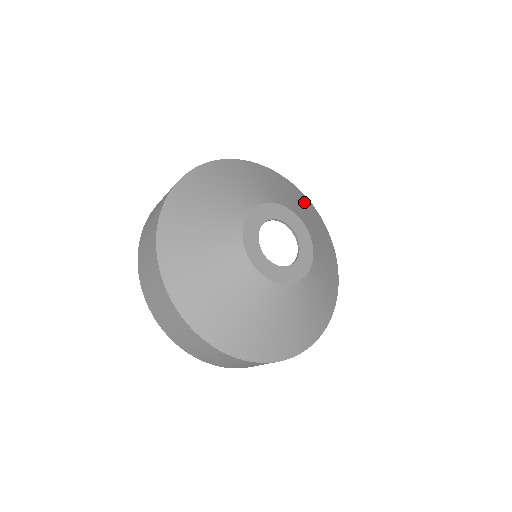
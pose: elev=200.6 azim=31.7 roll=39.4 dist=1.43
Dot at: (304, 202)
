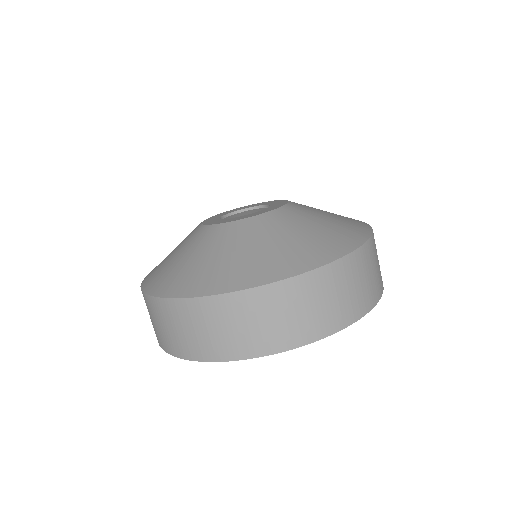
Dot at: occluded
